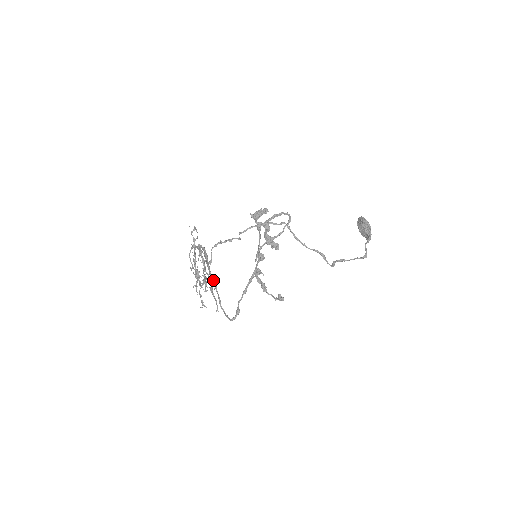
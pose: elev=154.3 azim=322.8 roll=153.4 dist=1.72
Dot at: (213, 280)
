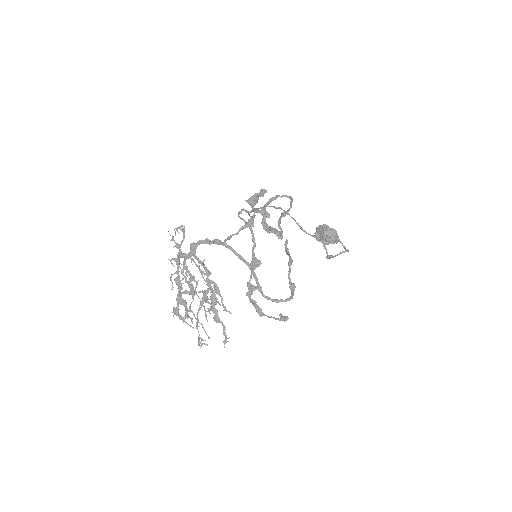
Dot at: occluded
